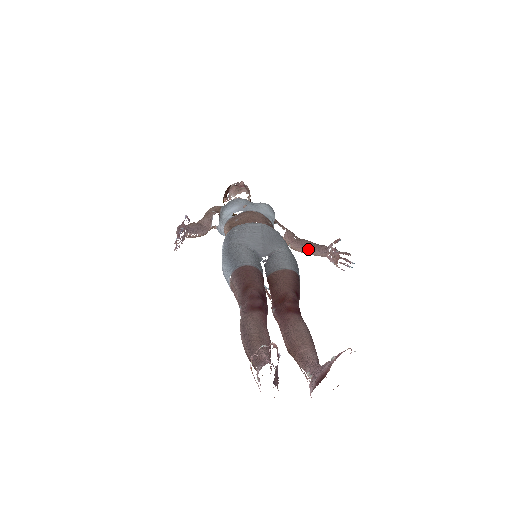
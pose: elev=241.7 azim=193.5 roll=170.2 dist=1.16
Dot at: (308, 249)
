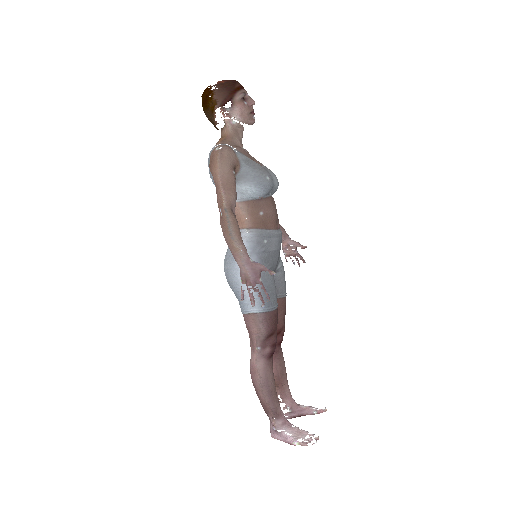
Dot at: occluded
